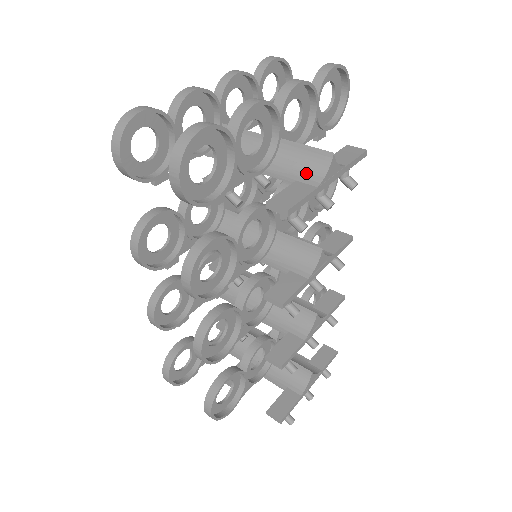
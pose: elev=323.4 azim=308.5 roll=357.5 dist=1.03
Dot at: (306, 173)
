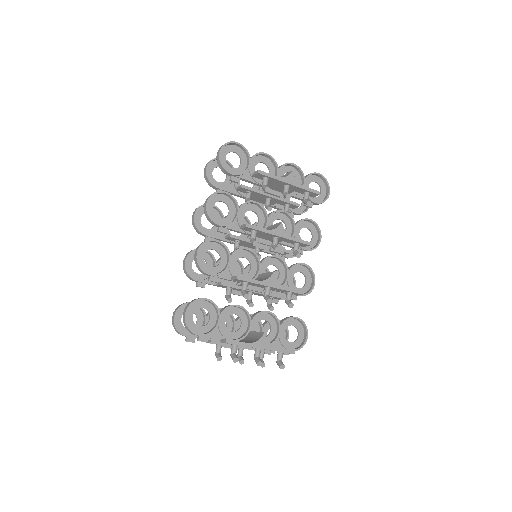
Dot at: occluded
